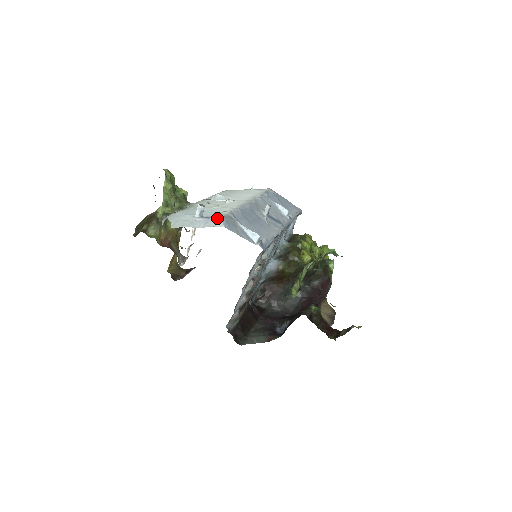
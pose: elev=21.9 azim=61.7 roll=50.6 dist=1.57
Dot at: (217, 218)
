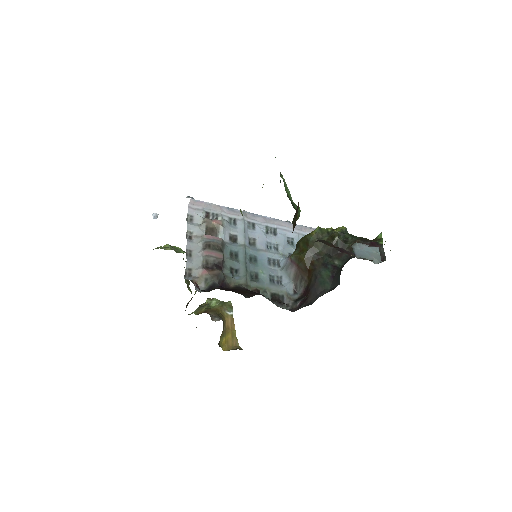
Dot at: occluded
